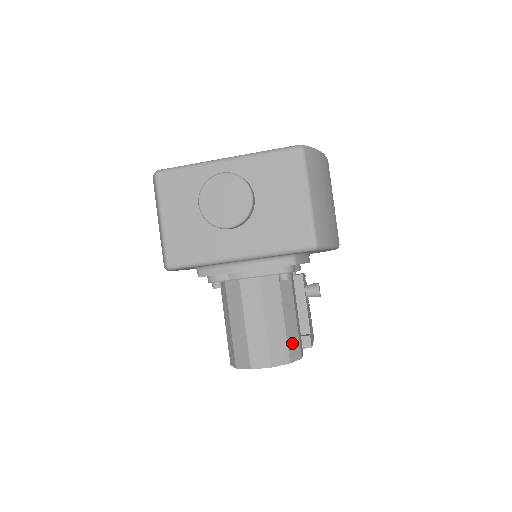
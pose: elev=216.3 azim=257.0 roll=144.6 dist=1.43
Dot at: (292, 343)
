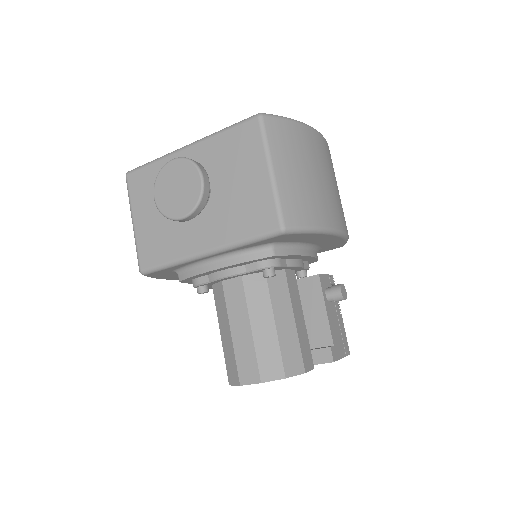
Dot at: (289, 353)
